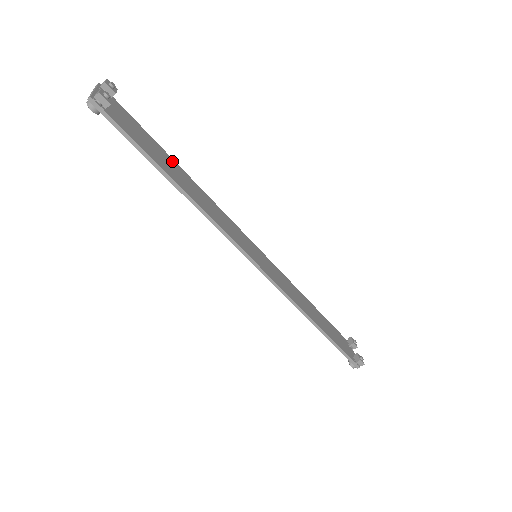
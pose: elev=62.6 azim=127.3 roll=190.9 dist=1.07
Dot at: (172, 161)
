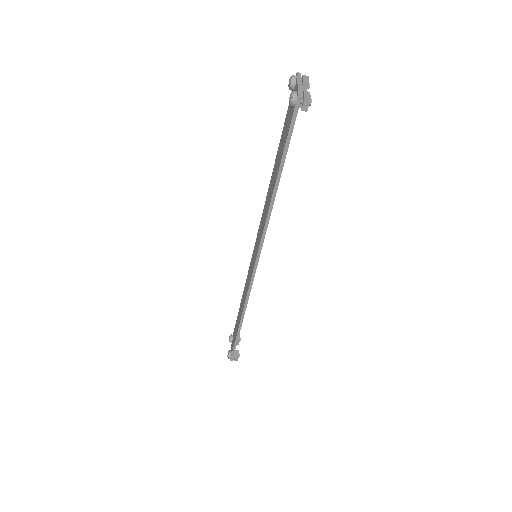
Dot at: occluded
